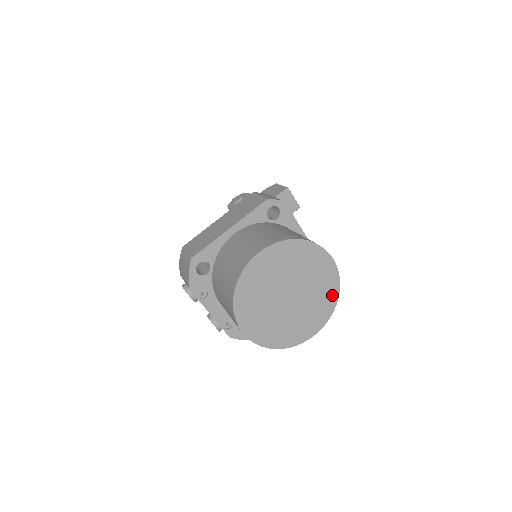
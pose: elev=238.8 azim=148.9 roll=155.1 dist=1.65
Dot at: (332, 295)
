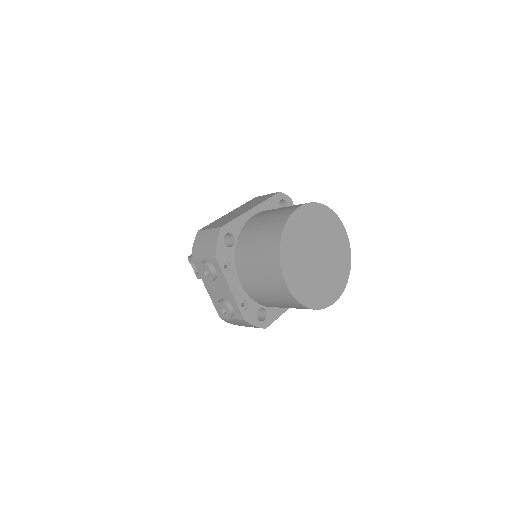
Dot at: (346, 266)
